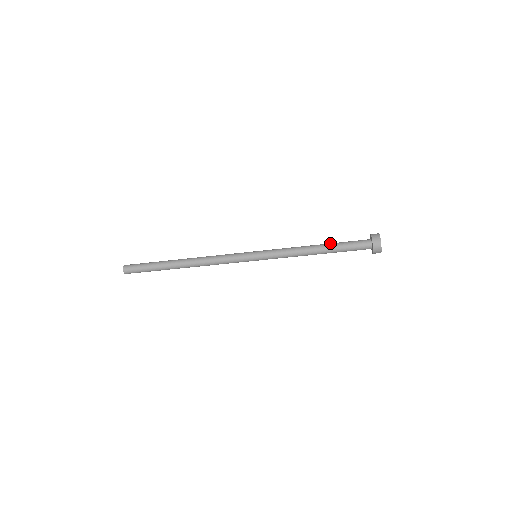
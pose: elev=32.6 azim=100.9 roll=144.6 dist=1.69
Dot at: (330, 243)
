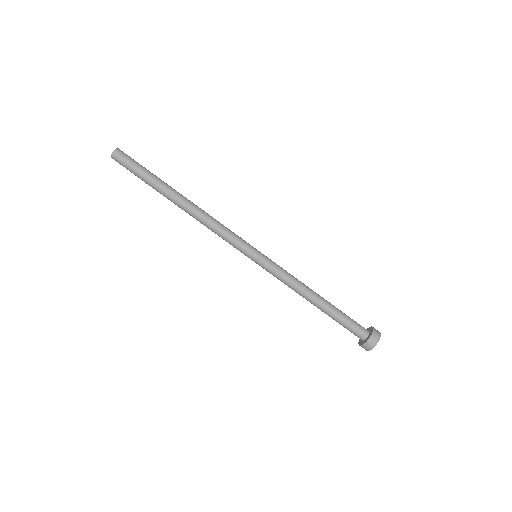
Dot at: occluded
